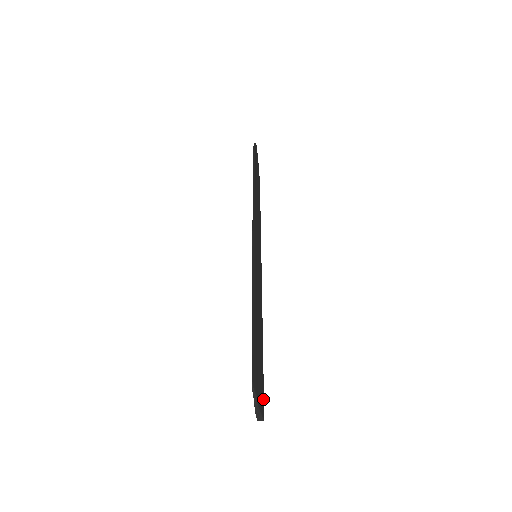
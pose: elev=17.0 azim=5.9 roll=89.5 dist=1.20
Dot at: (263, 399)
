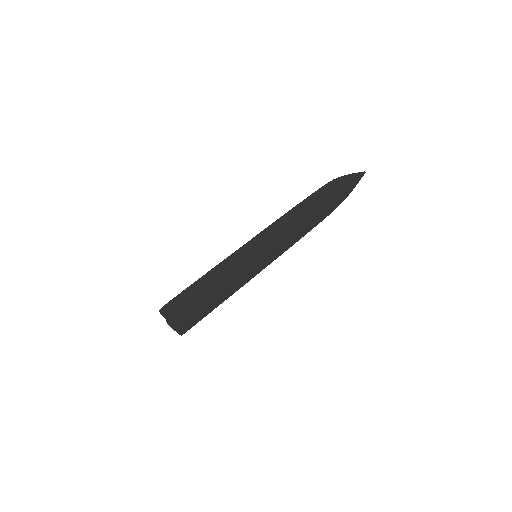
Dot at: (189, 327)
